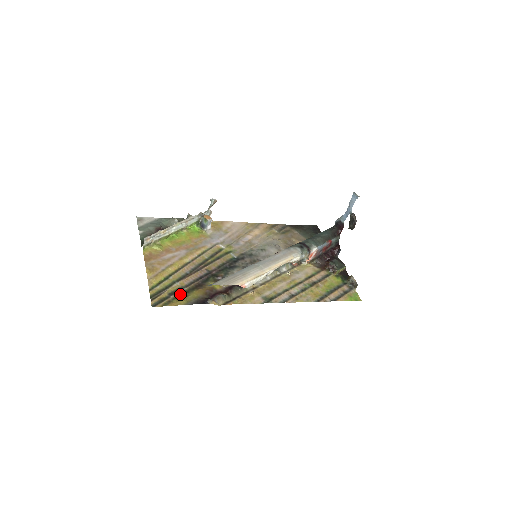
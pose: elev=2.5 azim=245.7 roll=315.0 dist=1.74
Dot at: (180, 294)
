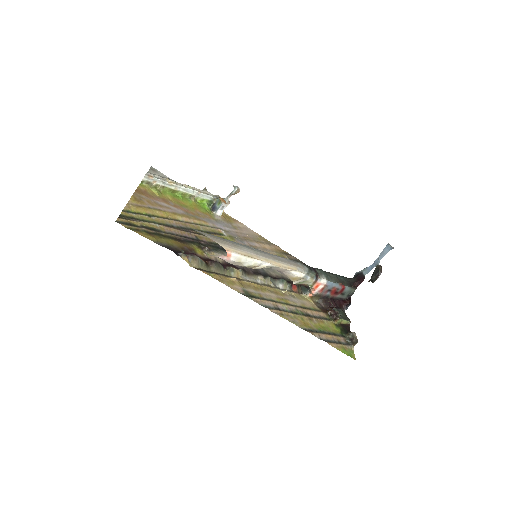
Dot at: (154, 232)
